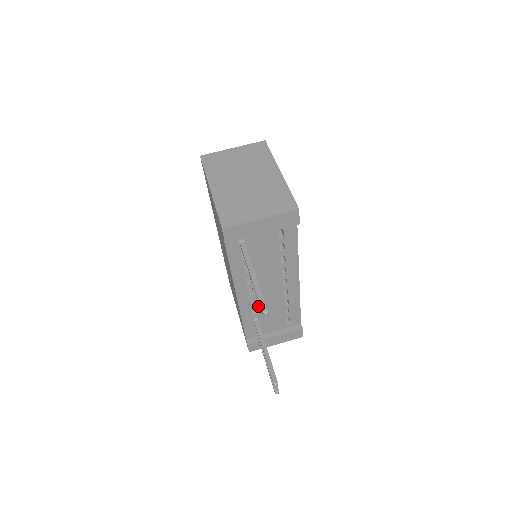
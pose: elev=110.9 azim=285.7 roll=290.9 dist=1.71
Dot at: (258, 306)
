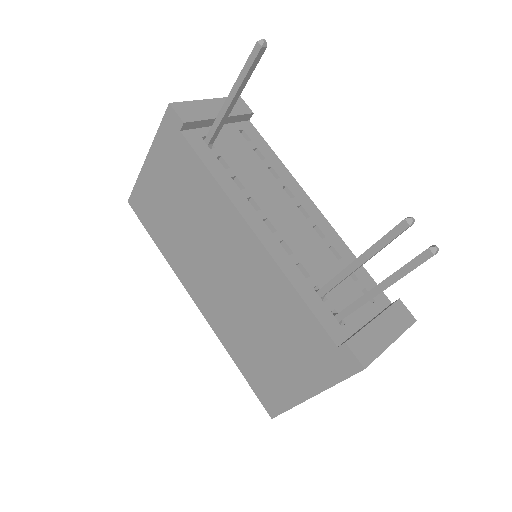
Dot at: (300, 258)
